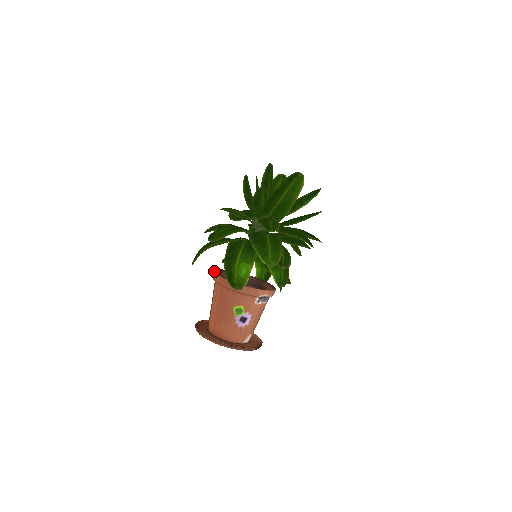
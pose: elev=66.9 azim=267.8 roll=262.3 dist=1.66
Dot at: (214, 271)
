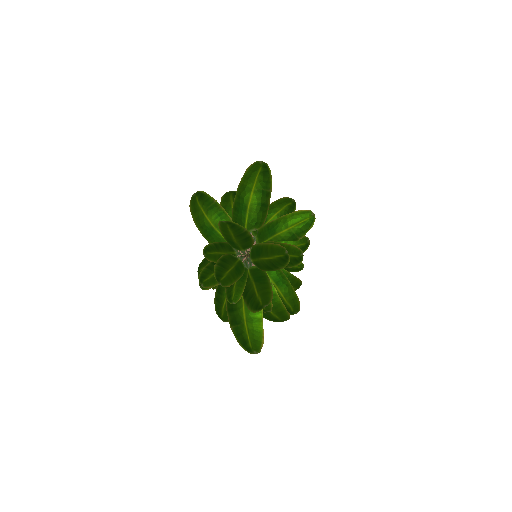
Dot at: occluded
